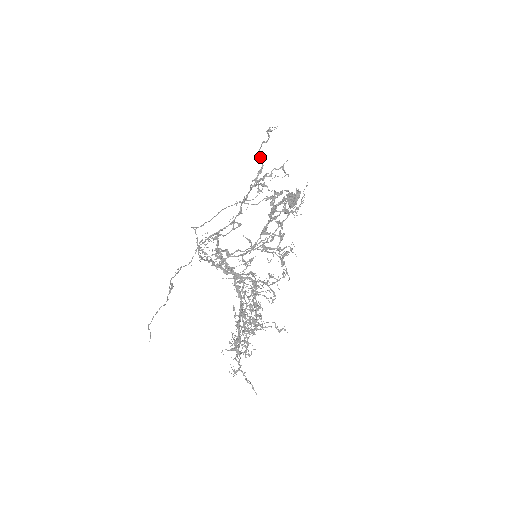
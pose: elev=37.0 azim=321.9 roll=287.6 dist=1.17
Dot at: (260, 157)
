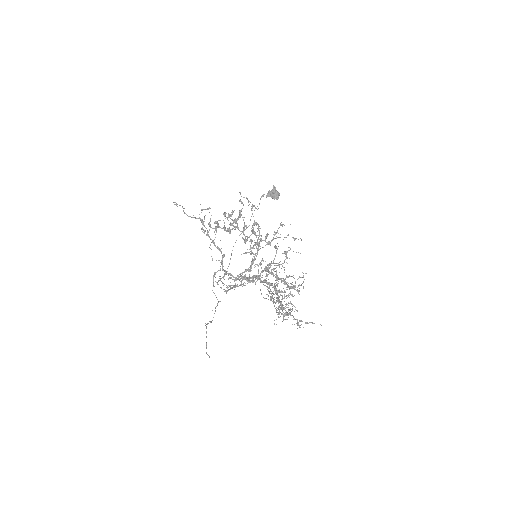
Dot at: (193, 217)
